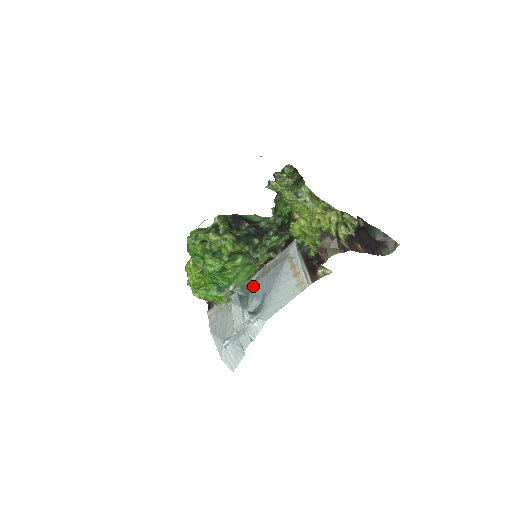
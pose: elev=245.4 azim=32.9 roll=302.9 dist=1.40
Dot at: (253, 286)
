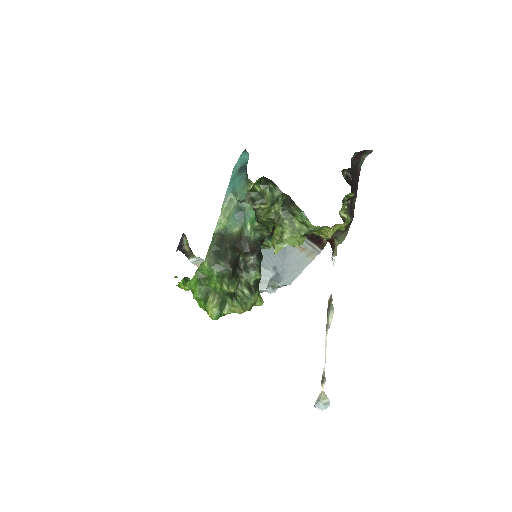
Dot at: occluded
